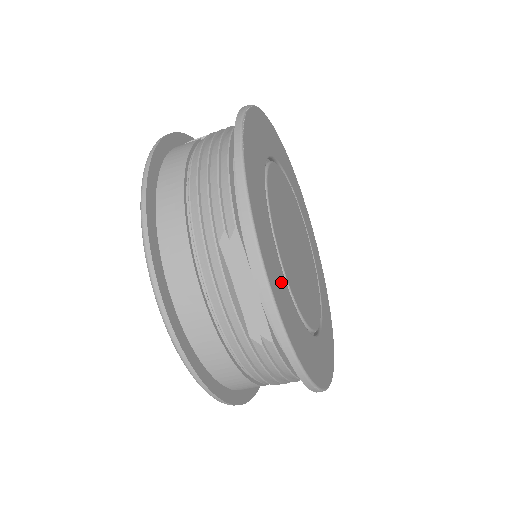
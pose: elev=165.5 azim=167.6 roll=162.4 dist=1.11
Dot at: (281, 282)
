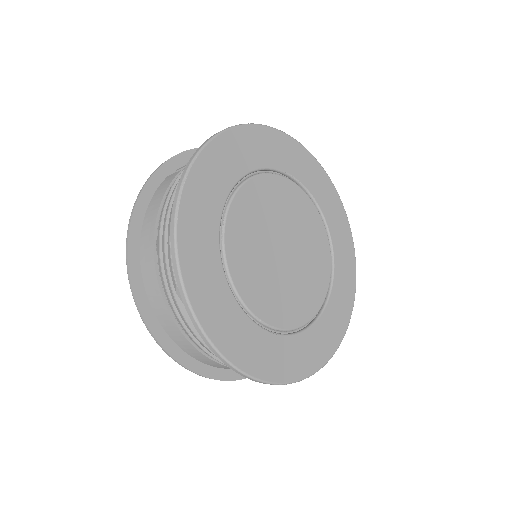
Dot at: (232, 318)
